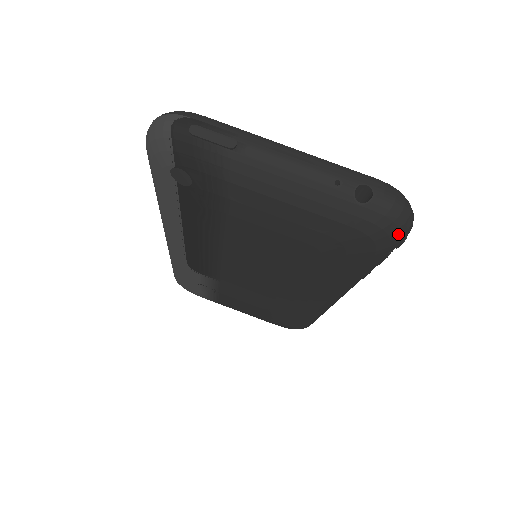
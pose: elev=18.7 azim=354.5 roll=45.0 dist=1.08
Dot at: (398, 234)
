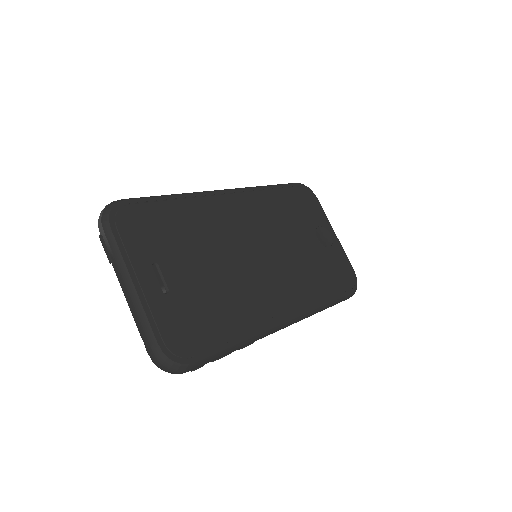
Dot at: occluded
